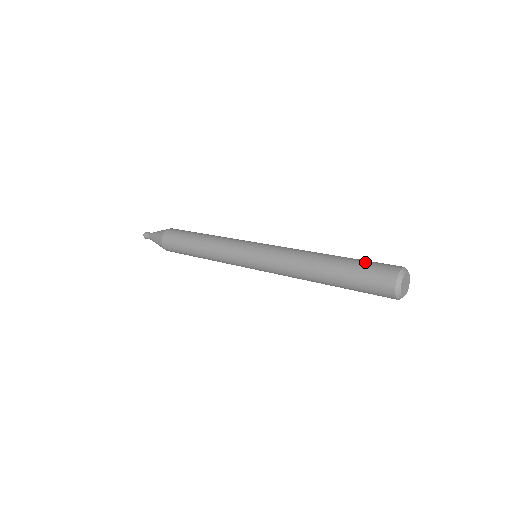
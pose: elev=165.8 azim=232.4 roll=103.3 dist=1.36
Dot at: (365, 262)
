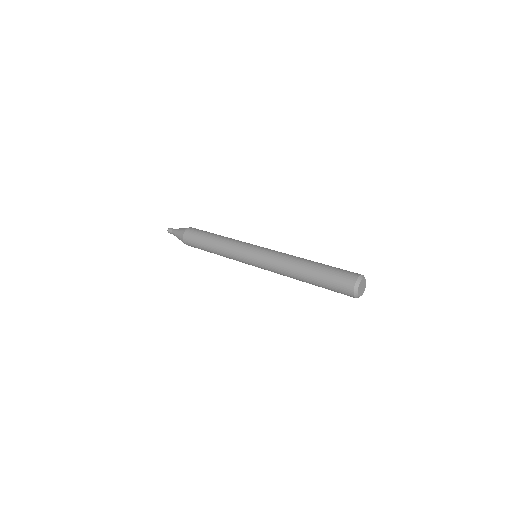
Dot at: (337, 268)
